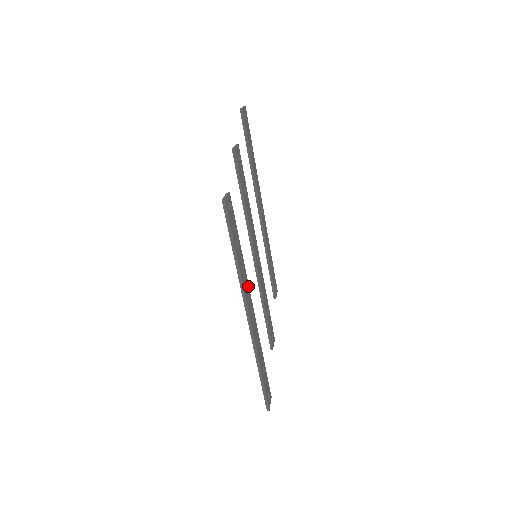
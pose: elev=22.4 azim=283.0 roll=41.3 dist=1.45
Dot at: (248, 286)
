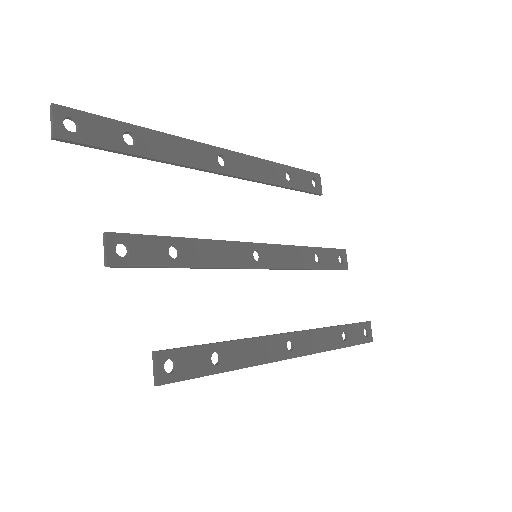
Dot at: (267, 338)
